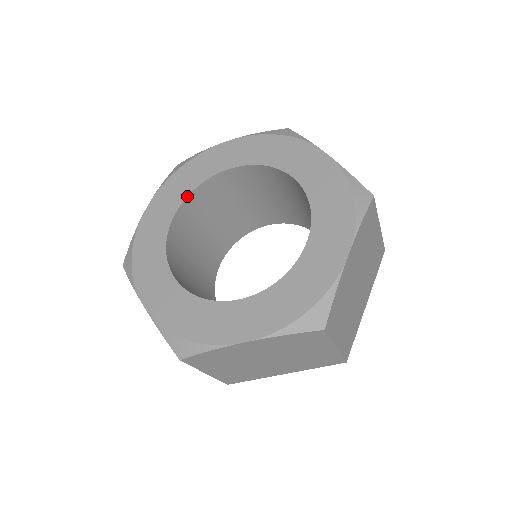
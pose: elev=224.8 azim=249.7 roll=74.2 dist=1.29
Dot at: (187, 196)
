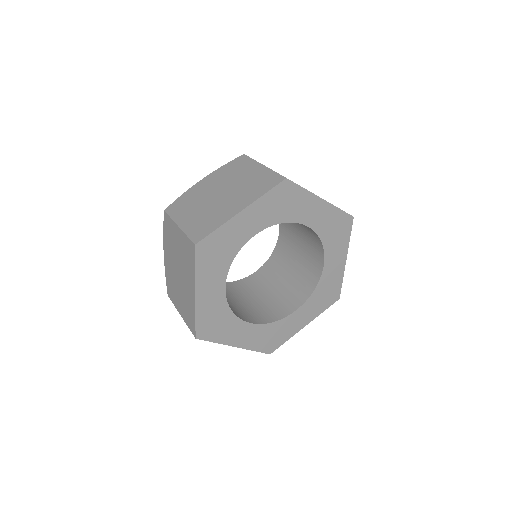
Dot at: (226, 282)
